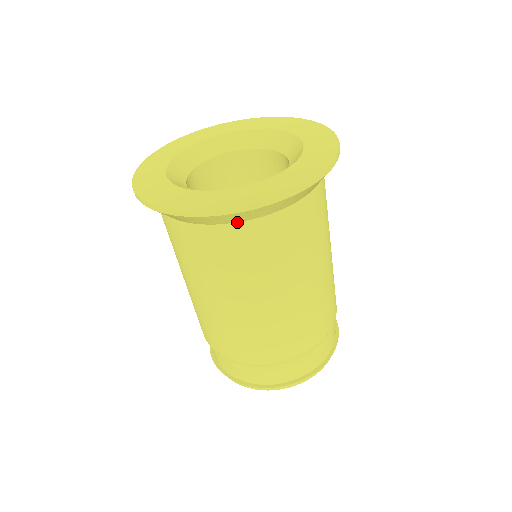
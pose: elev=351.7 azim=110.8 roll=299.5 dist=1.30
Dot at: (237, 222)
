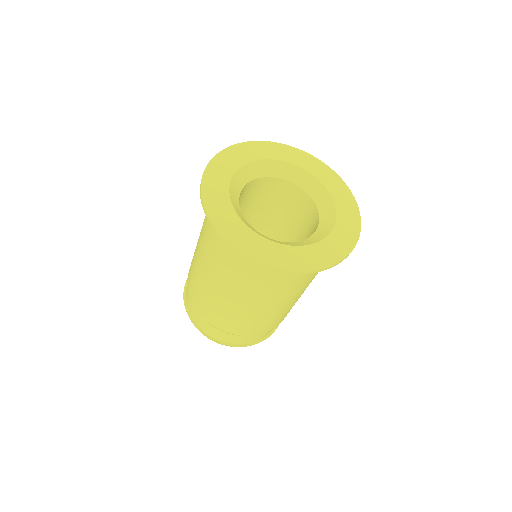
Dot at: occluded
